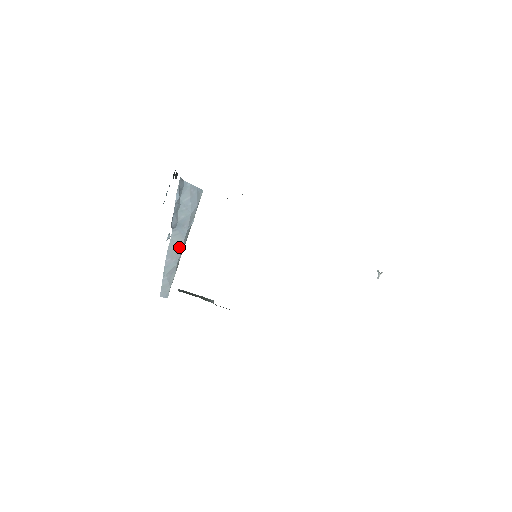
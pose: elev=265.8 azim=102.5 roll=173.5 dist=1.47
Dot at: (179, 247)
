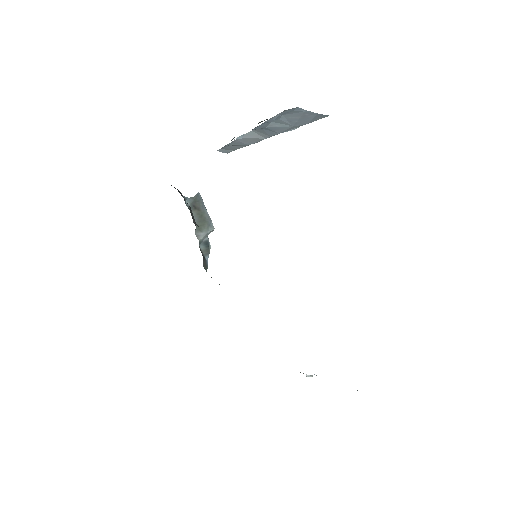
Dot at: (260, 138)
